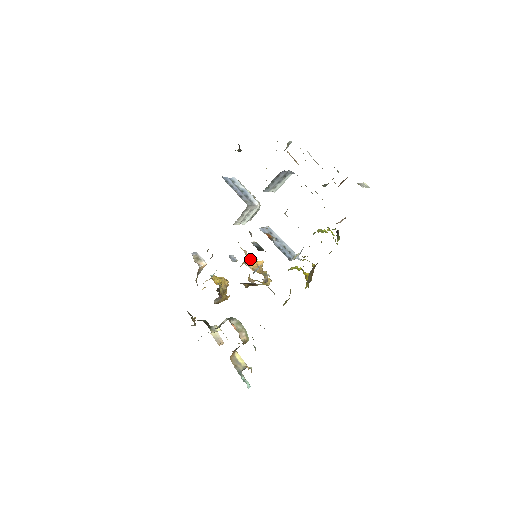
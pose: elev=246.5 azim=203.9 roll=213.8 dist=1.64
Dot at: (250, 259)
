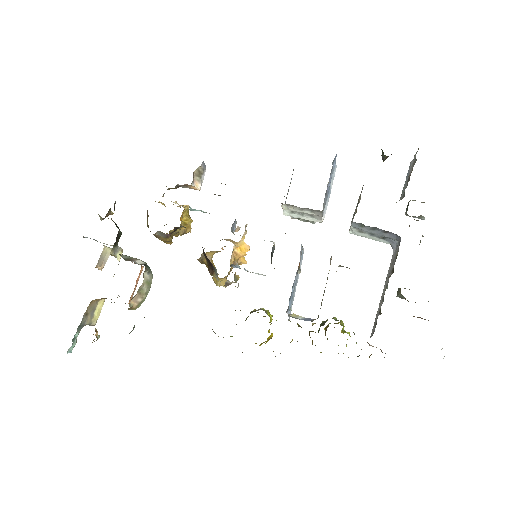
Dot at: (242, 246)
